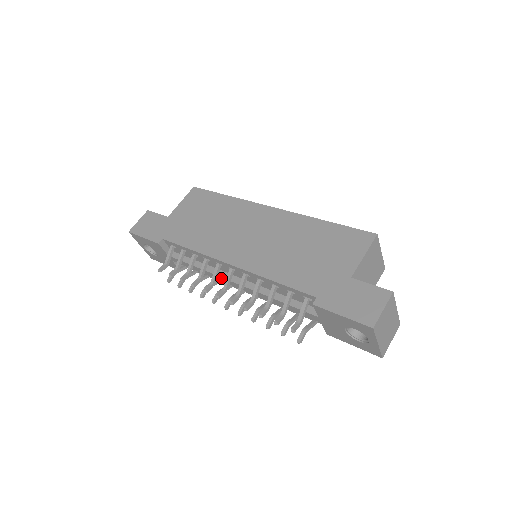
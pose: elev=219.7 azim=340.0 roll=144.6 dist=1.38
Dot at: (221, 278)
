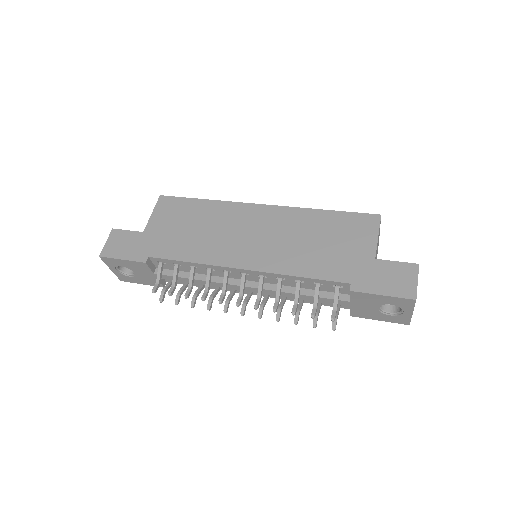
Dot at: (228, 285)
